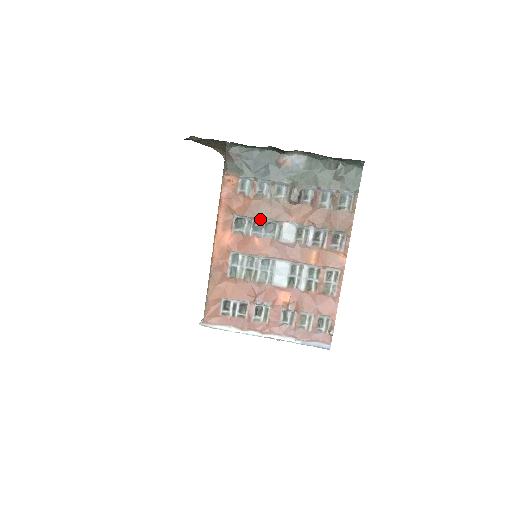
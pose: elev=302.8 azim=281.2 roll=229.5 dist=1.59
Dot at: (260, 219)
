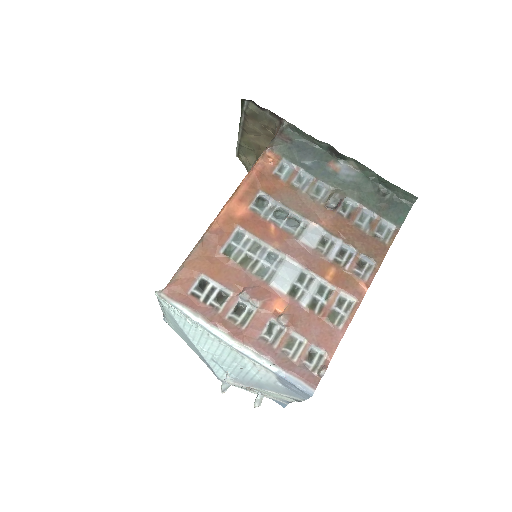
Dot at: (287, 207)
